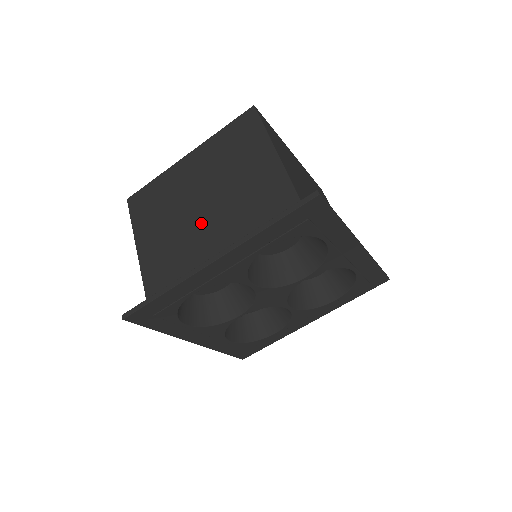
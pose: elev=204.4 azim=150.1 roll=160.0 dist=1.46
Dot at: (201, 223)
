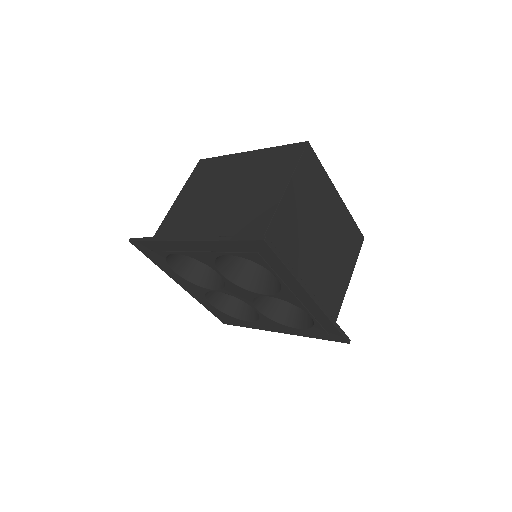
Dot at: (213, 208)
